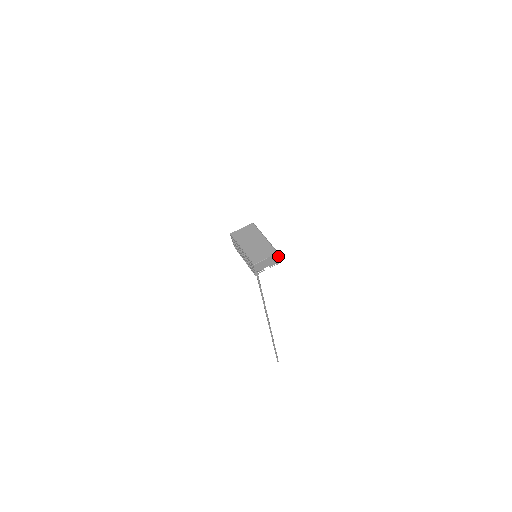
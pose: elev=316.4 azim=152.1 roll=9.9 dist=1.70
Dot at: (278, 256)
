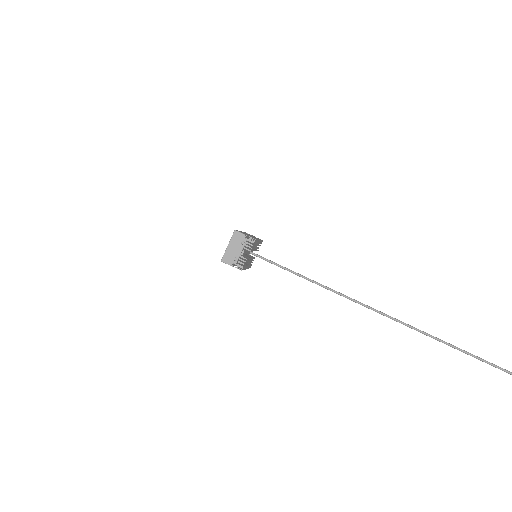
Dot at: (241, 233)
